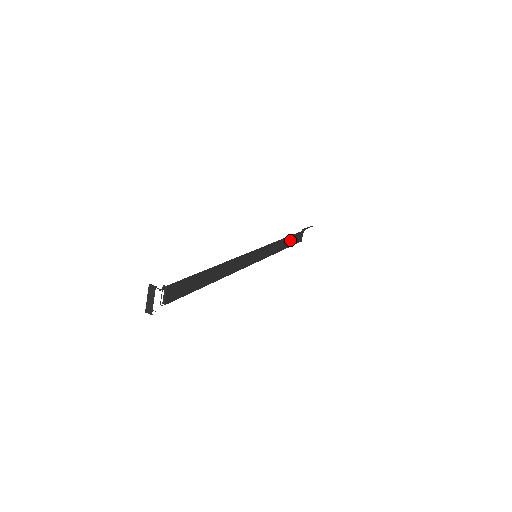
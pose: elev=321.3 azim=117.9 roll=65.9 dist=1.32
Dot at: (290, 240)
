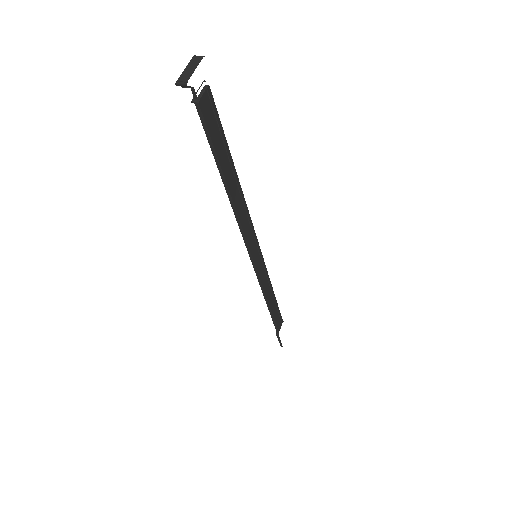
Dot at: (275, 307)
